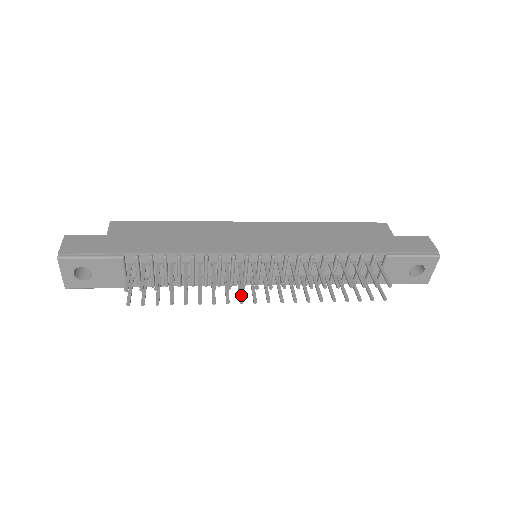
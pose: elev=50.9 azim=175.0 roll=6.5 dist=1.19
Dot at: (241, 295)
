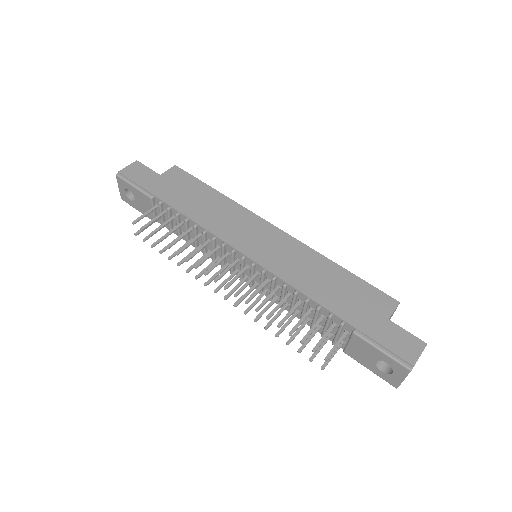
Dot at: (211, 279)
